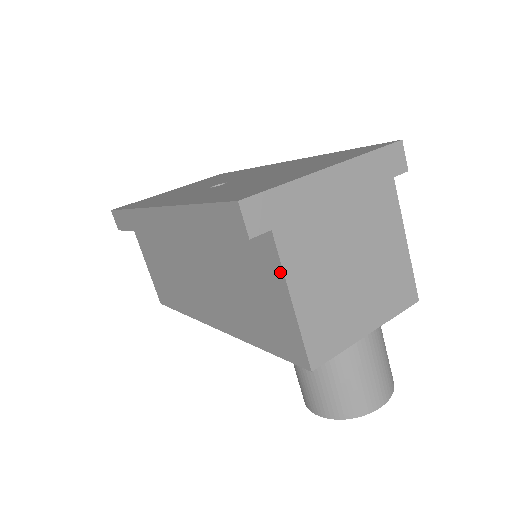
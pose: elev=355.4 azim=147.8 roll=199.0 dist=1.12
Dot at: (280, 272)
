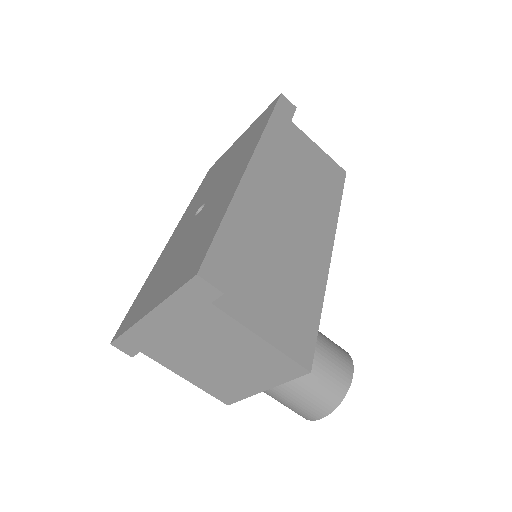
Dot at: occluded
